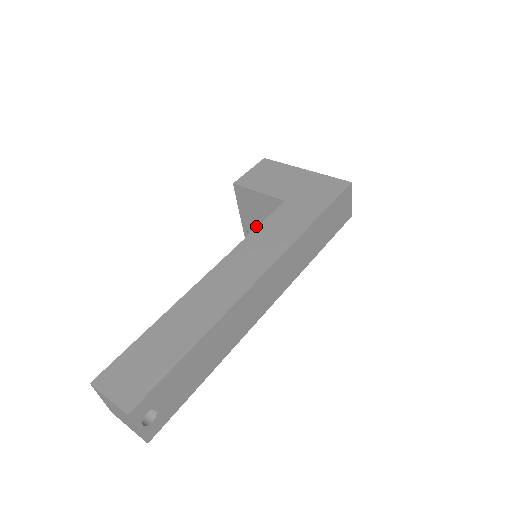
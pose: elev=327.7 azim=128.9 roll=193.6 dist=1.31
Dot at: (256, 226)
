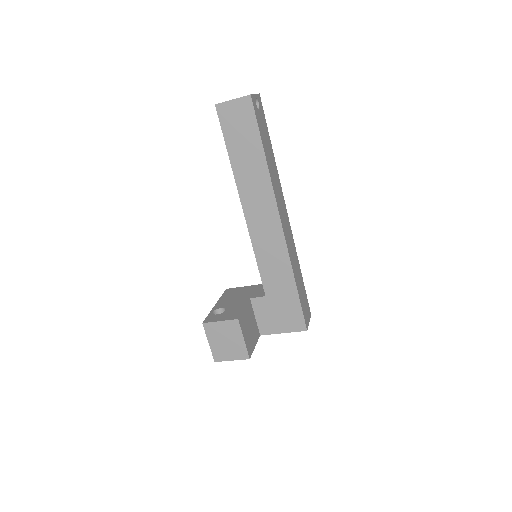
Dot at: (230, 303)
